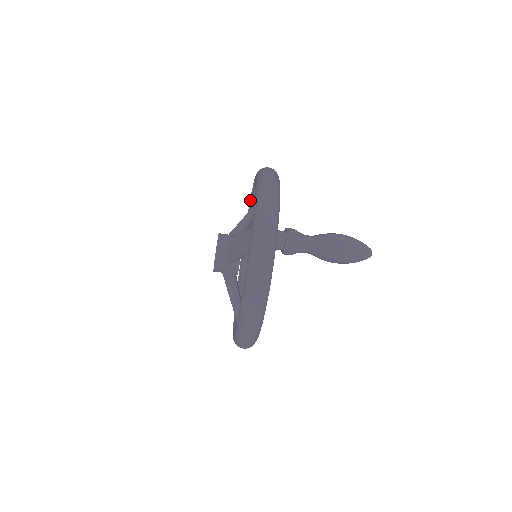
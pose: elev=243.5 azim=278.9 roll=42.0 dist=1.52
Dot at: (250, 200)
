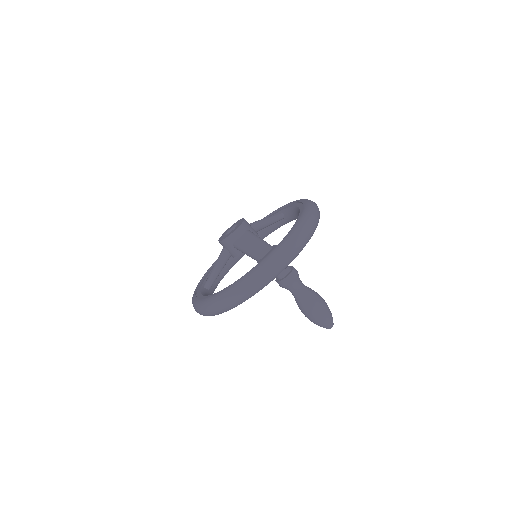
Dot at: (284, 205)
